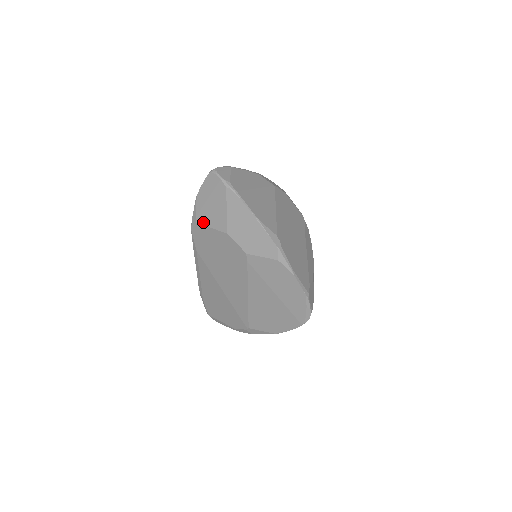
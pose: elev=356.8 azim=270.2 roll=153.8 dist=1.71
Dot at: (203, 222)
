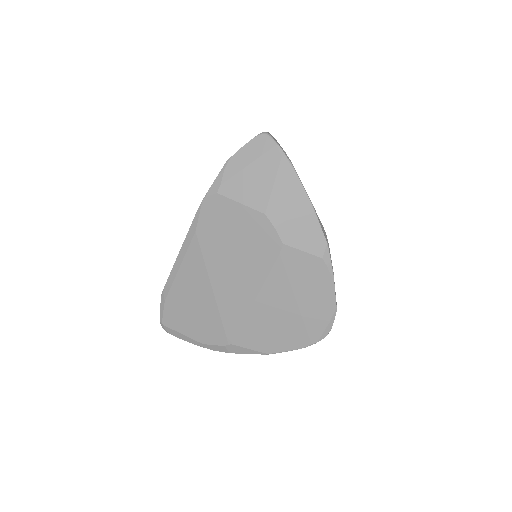
Dot at: (229, 194)
